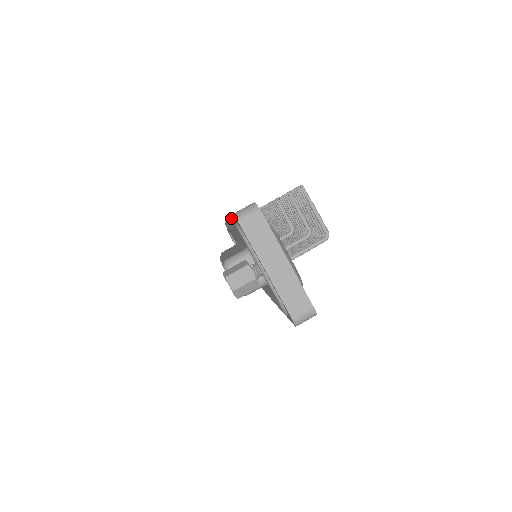
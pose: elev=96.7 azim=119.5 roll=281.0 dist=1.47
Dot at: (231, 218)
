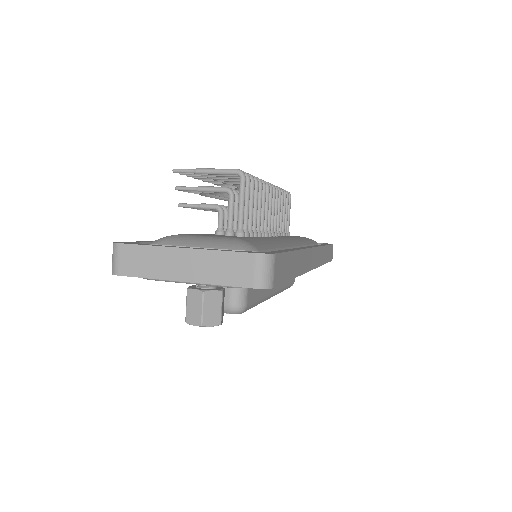
Dot at: occluded
